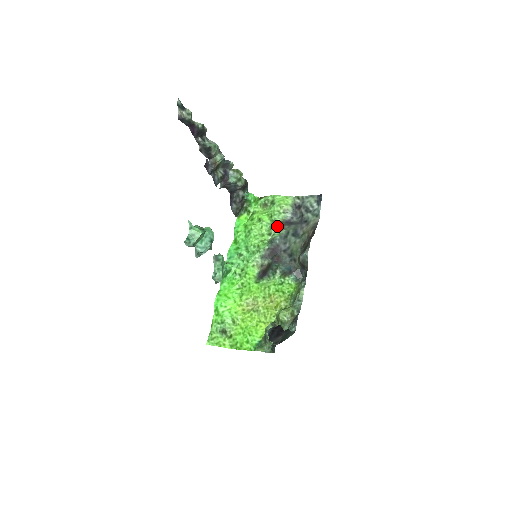
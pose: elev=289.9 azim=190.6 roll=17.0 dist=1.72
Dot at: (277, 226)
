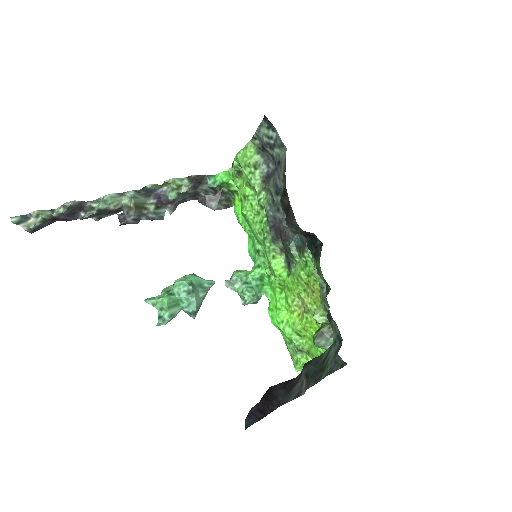
Dot at: (261, 192)
